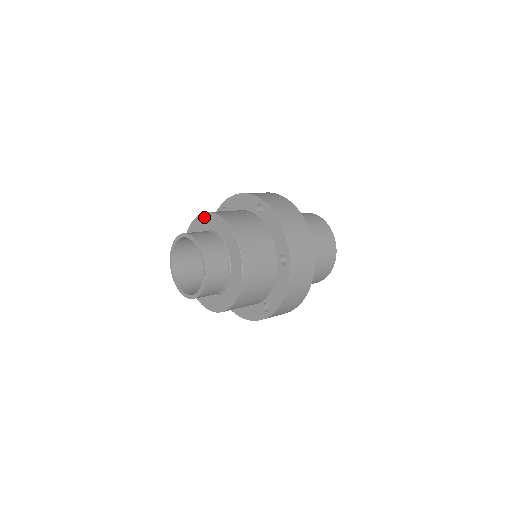
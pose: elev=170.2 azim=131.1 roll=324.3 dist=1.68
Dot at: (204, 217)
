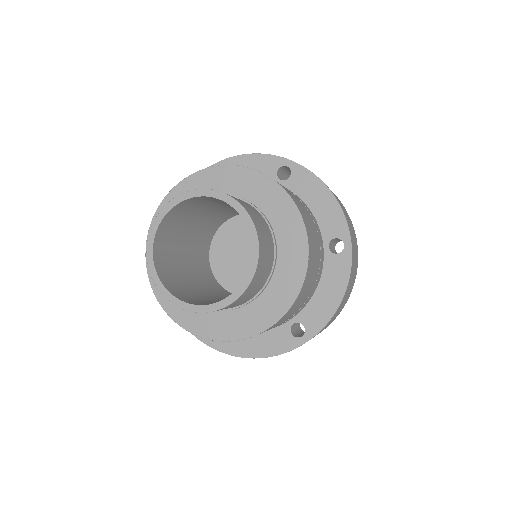
Dot at: (208, 175)
